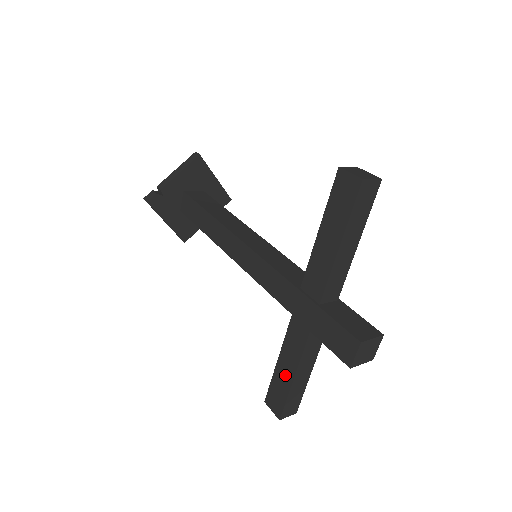
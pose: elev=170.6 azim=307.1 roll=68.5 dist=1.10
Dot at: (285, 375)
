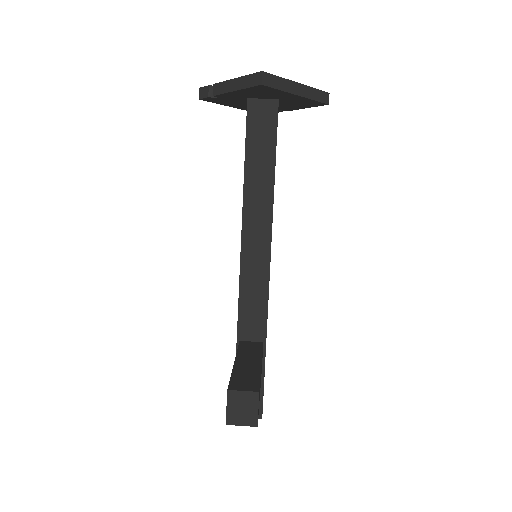
Dot at: occluded
